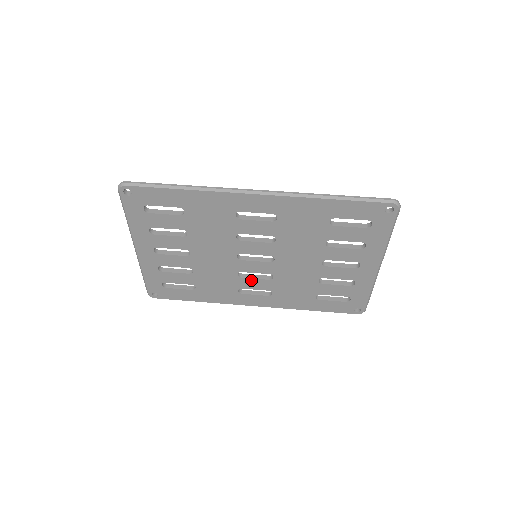
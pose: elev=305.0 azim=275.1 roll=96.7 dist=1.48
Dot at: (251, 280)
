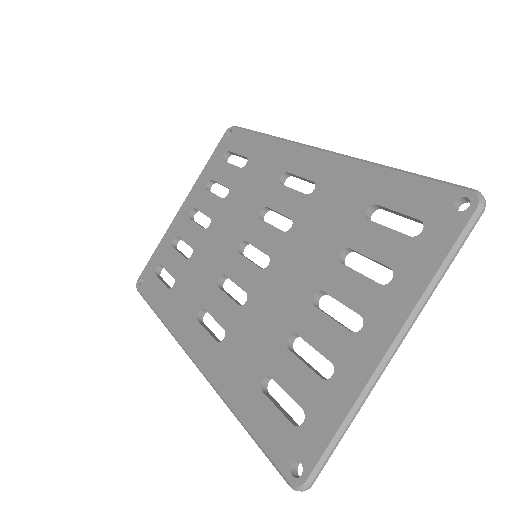
Dot at: (223, 297)
